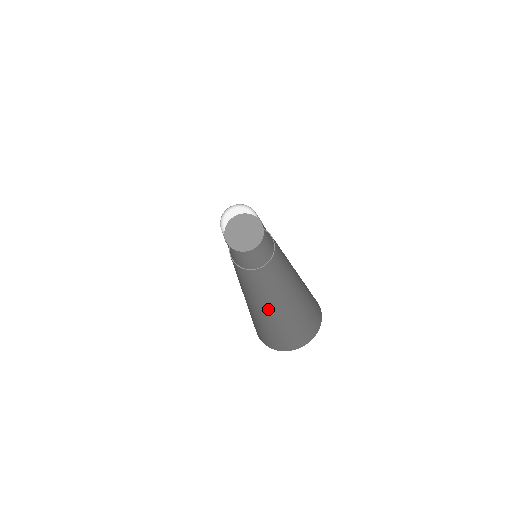
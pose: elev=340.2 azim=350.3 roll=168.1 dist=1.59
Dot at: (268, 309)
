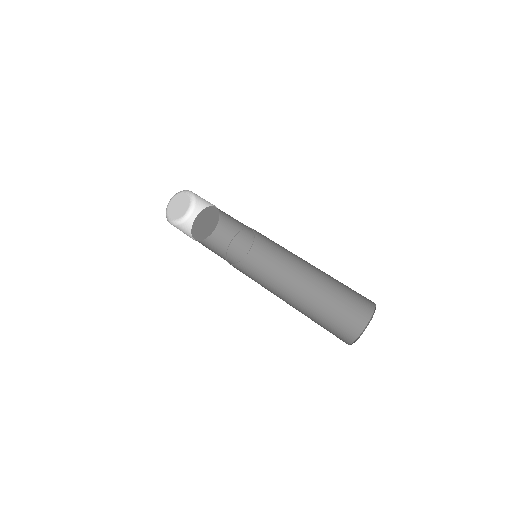
Dot at: (296, 308)
